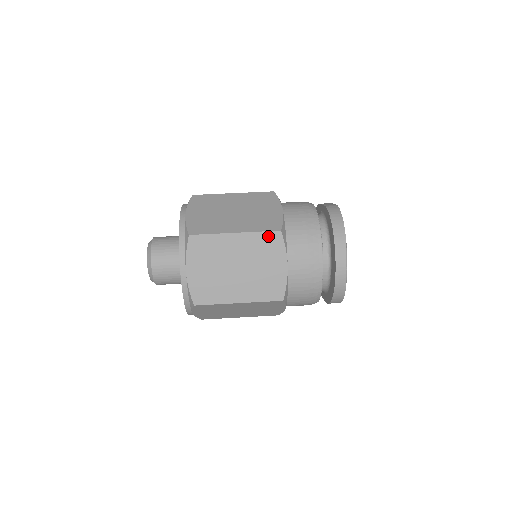
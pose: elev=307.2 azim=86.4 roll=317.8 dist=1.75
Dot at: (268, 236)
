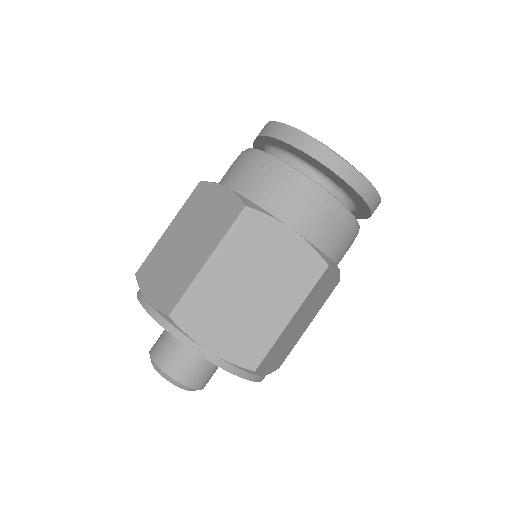
Dot at: (240, 226)
